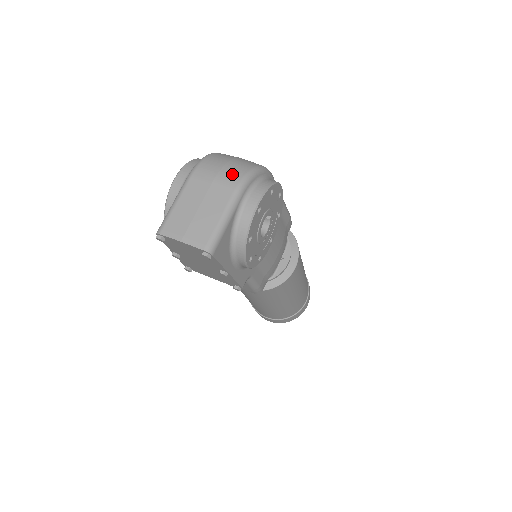
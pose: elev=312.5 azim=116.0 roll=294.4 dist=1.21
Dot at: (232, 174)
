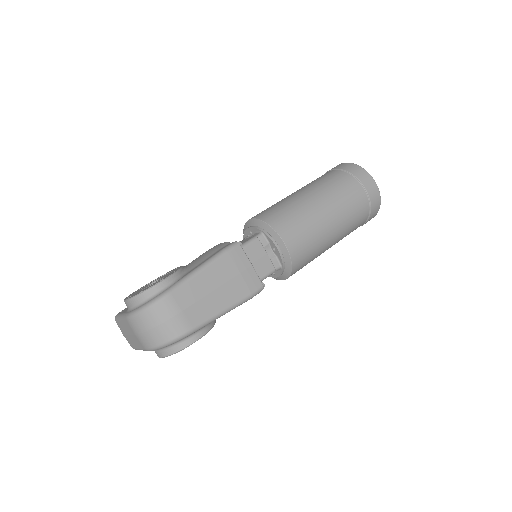
Dot at: (145, 342)
